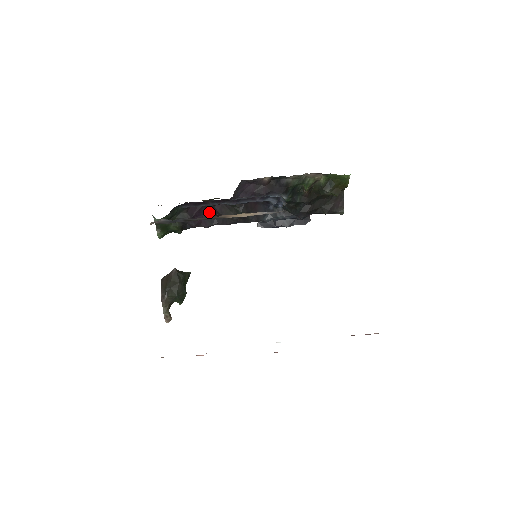
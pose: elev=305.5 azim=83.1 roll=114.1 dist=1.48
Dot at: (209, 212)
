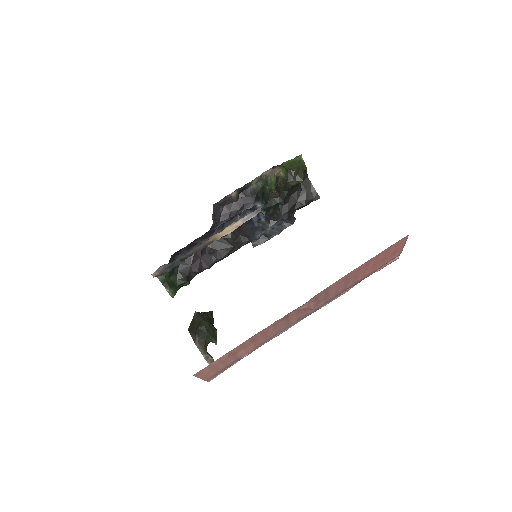
Dot at: (204, 253)
